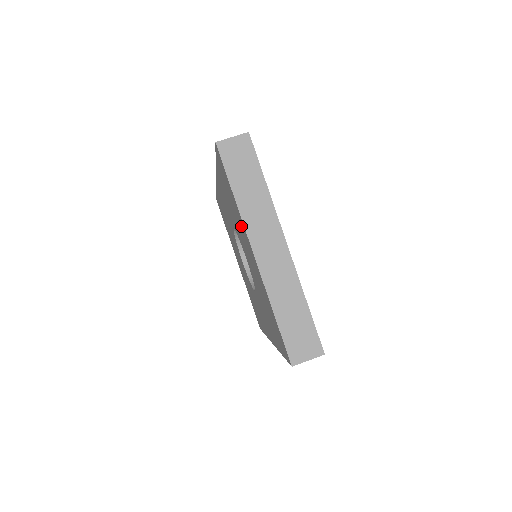
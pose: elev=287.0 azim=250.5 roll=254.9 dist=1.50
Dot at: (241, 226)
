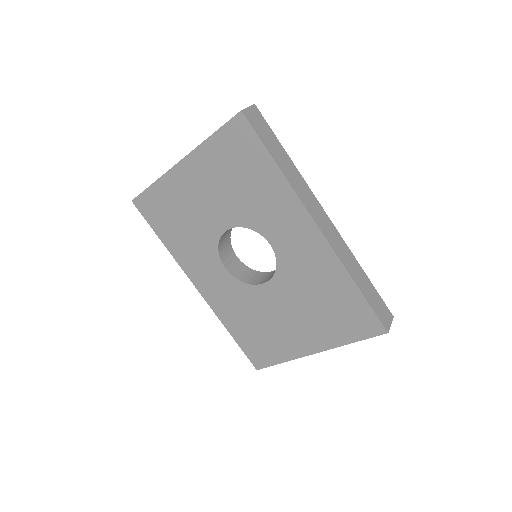
Dot at: (177, 191)
